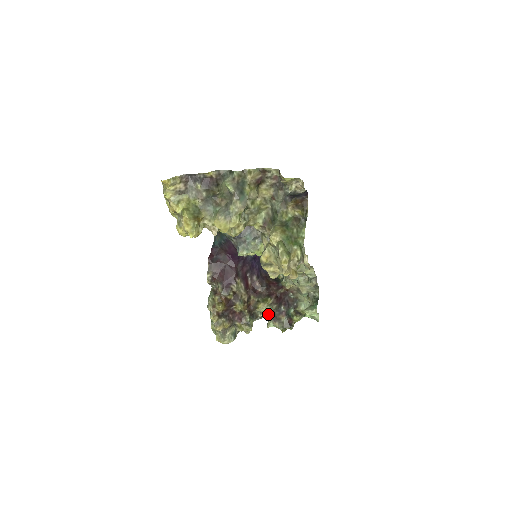
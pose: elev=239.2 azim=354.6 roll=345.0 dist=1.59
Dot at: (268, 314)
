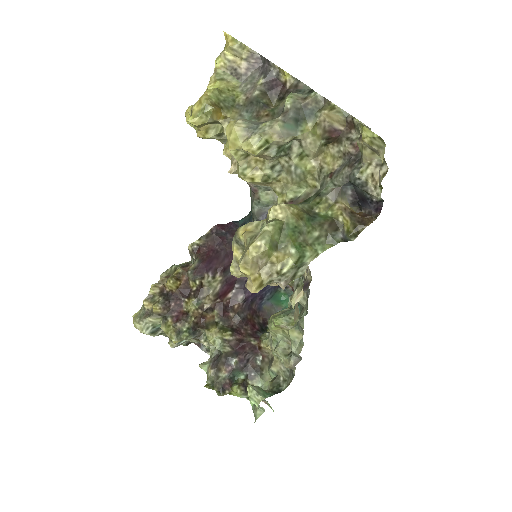
Dot at: (215, 352)
